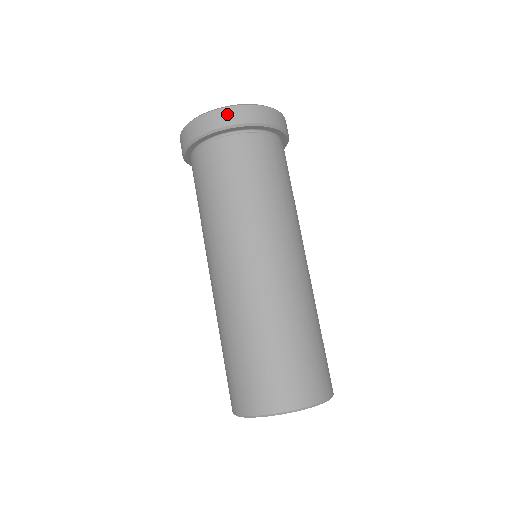
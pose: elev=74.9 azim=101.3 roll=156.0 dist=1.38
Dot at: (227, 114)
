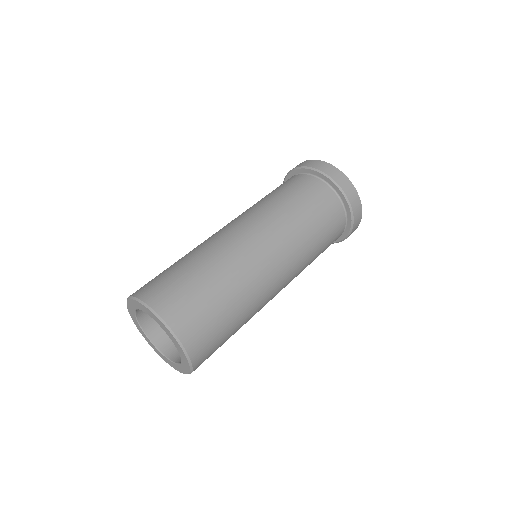
Dot at: (335, 172)
